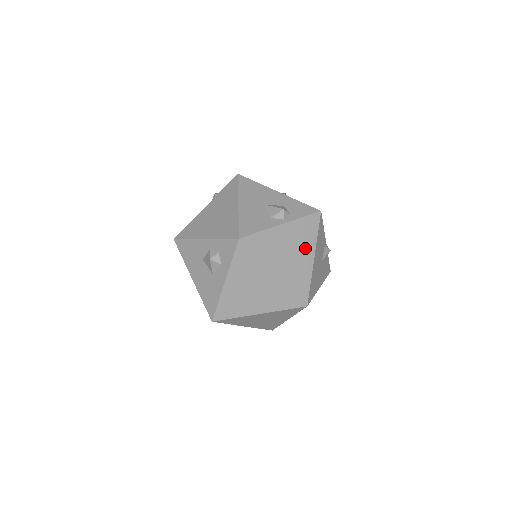
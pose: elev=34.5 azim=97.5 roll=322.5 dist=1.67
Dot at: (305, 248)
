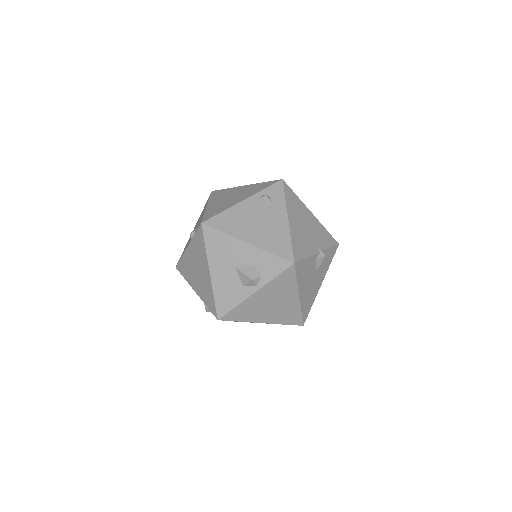
Dot at: (286, 296)
